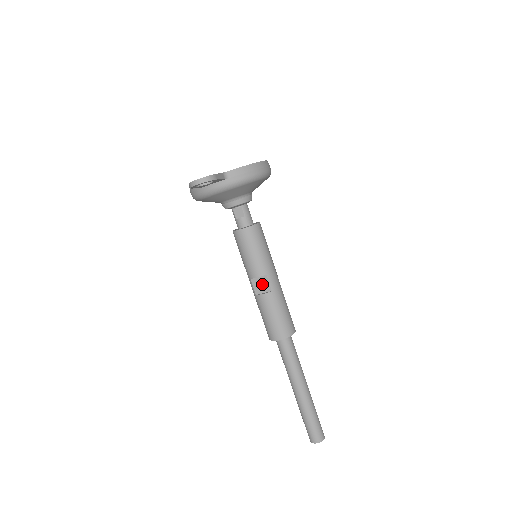
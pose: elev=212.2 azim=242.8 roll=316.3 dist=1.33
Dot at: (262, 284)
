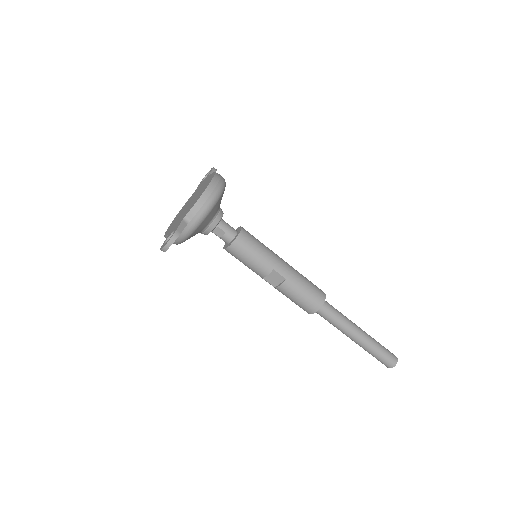
Dot at: (275, 278)
